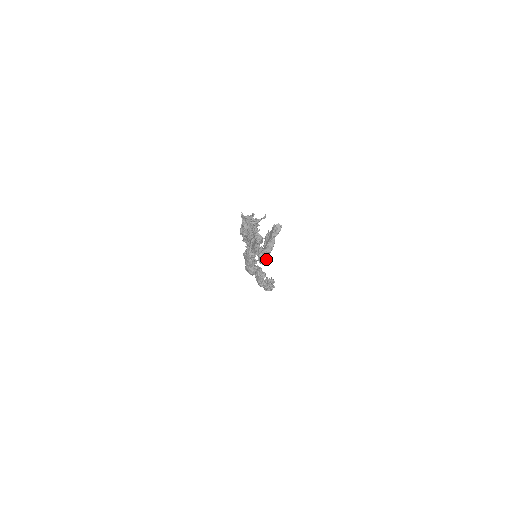
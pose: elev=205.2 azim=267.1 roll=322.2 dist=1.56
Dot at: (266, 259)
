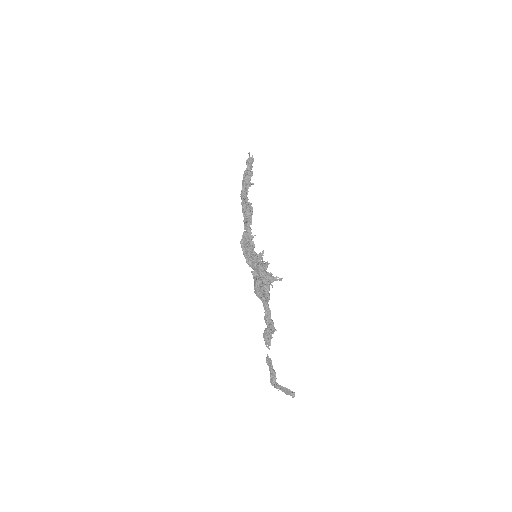
Dot at: (276, 388)
